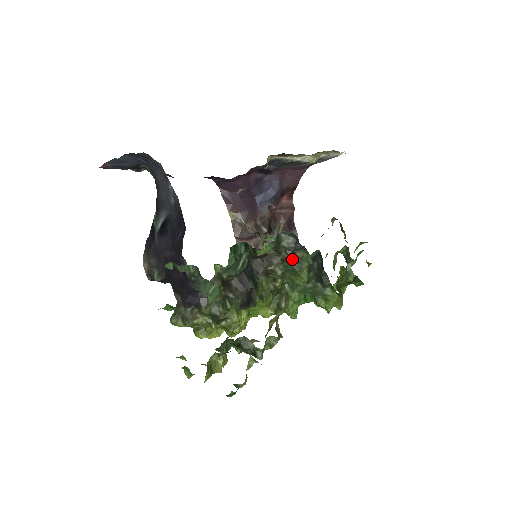
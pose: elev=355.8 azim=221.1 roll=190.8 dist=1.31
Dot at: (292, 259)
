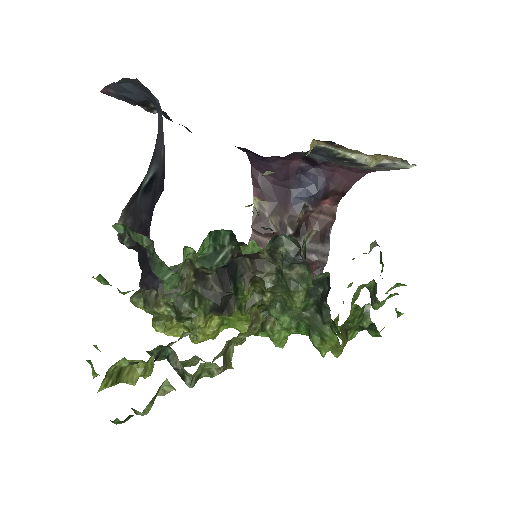
Dot at: (288, 273)
